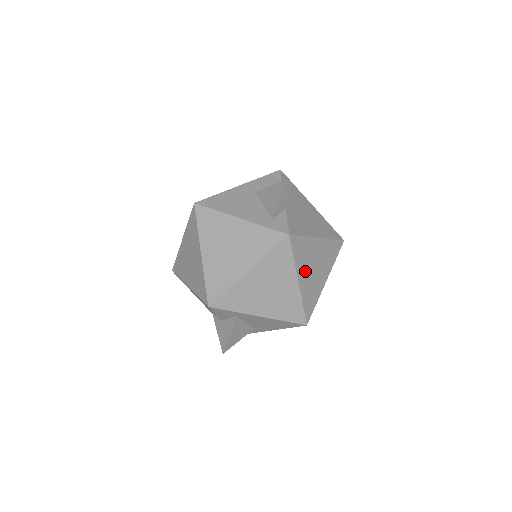
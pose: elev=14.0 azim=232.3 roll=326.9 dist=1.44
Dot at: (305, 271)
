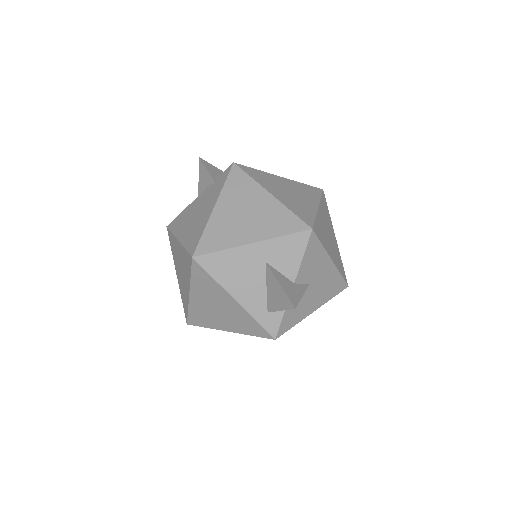
Dot at: occluded
